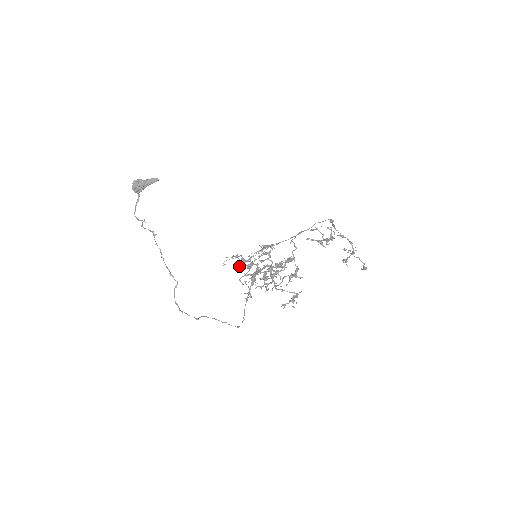
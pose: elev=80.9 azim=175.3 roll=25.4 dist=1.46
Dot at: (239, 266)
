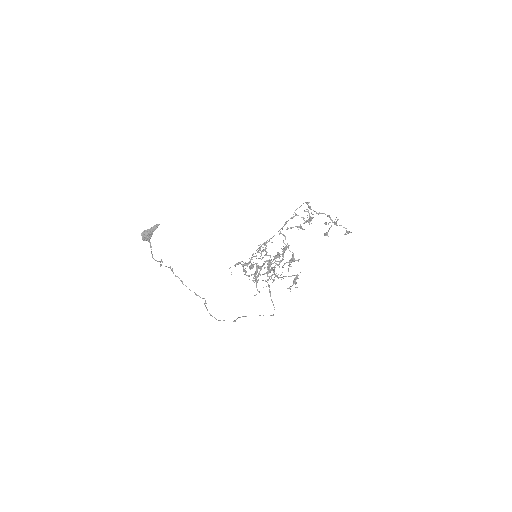
Dot at: (244, 270)
